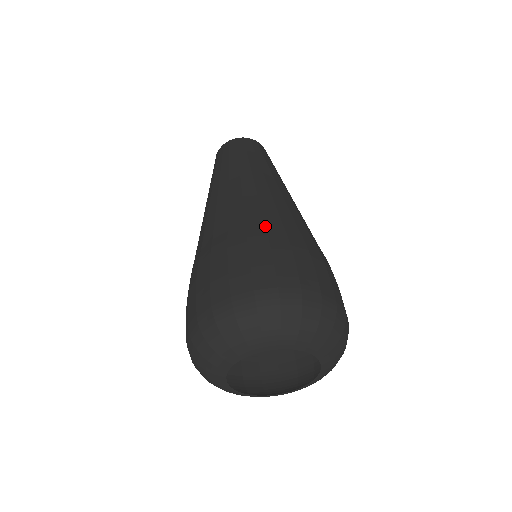
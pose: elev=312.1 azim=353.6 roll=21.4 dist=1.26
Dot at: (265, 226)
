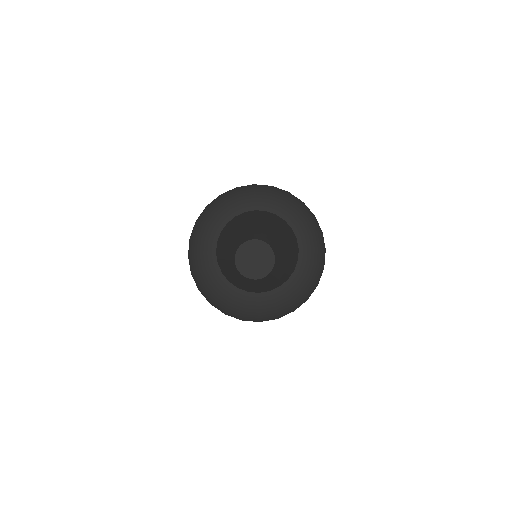
Dot at: occluded
